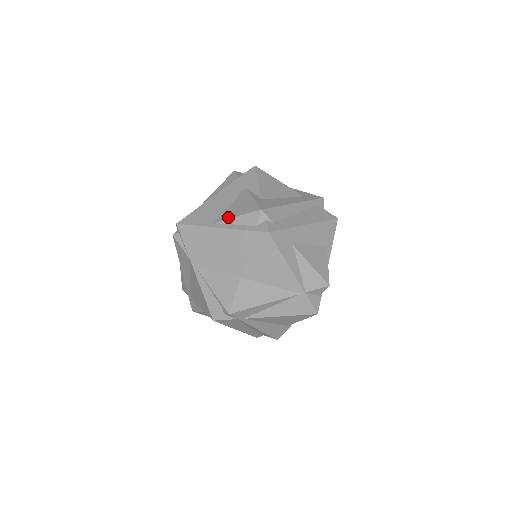
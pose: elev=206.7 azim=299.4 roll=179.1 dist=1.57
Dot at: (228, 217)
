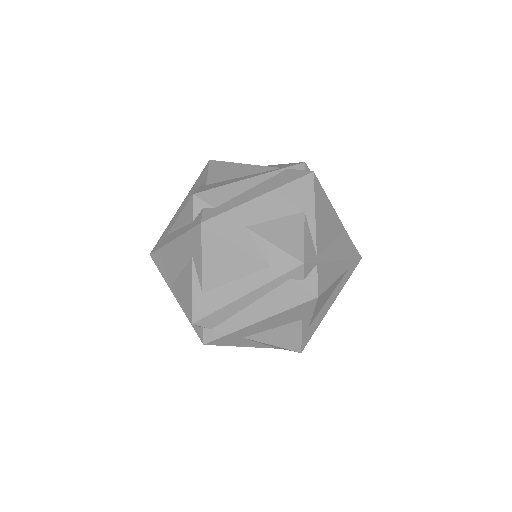
Dot at: (177, 294)
